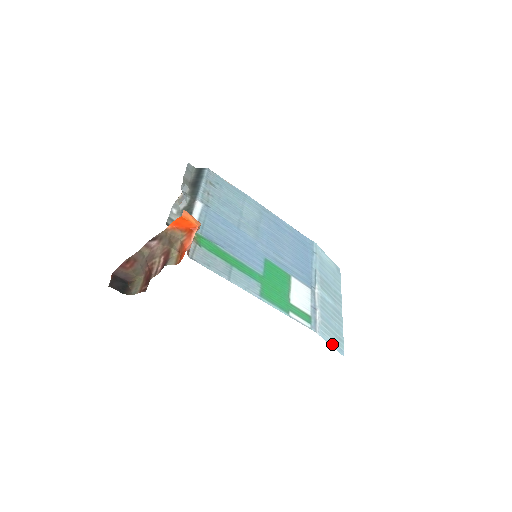
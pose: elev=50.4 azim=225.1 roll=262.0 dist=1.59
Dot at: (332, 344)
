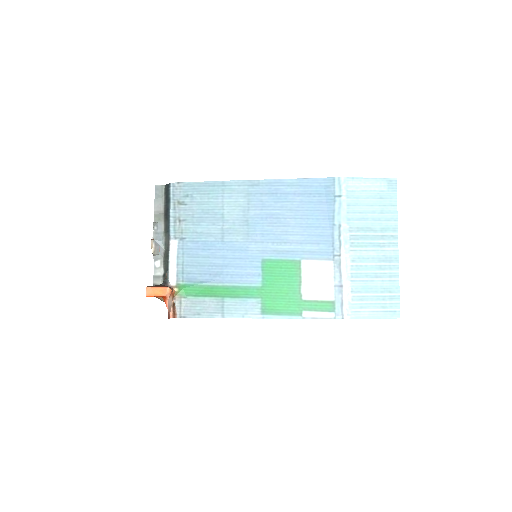
Dot at: (375, 315)
